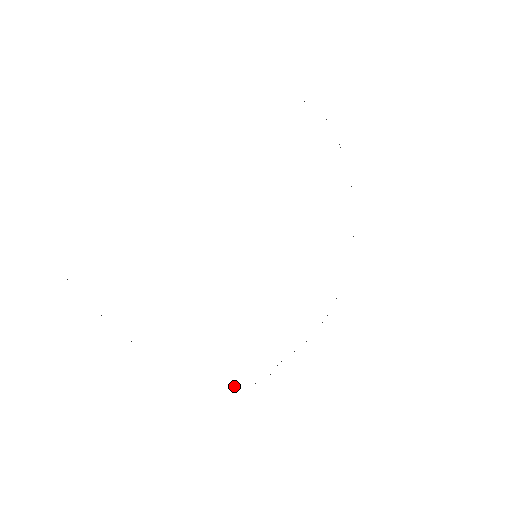
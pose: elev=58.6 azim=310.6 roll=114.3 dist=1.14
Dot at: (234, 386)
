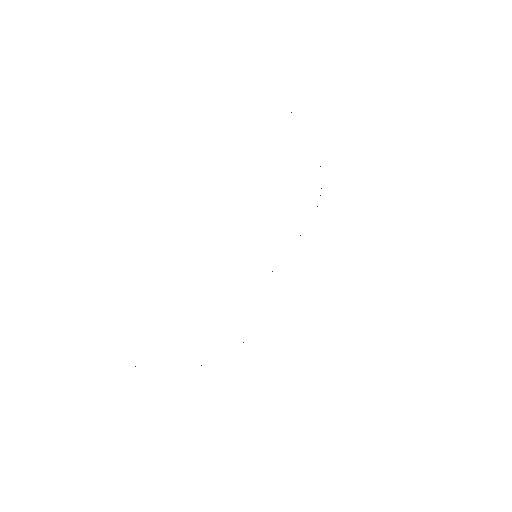
Dot at: occluded
